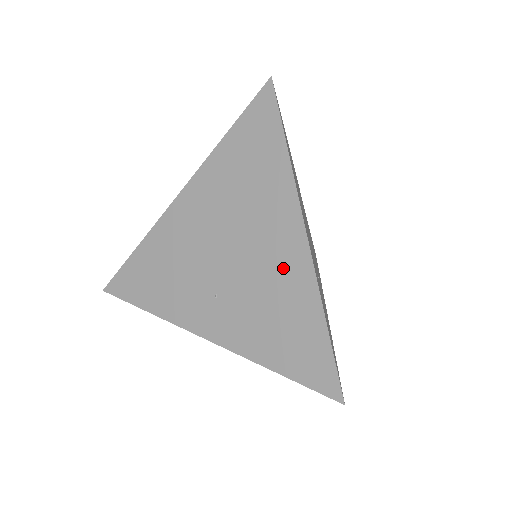
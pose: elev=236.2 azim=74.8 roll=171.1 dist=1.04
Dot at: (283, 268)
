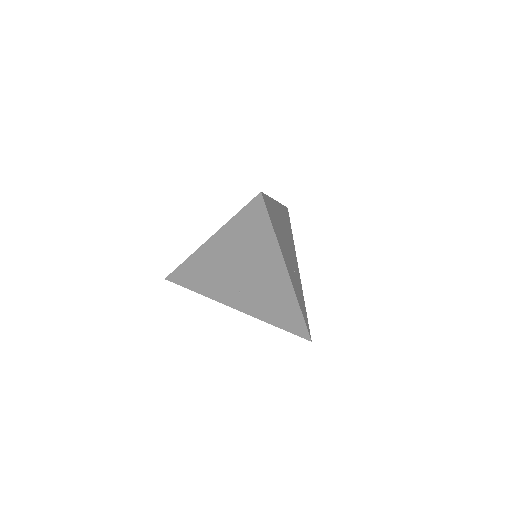
Dot at: (277, 286)
